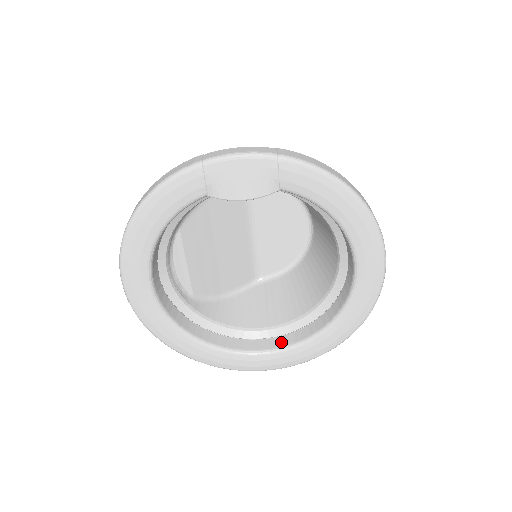
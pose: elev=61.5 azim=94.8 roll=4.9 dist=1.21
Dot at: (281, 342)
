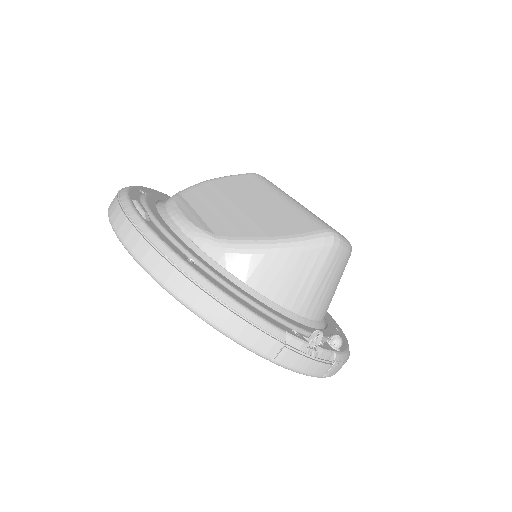
Dot at: occluded
